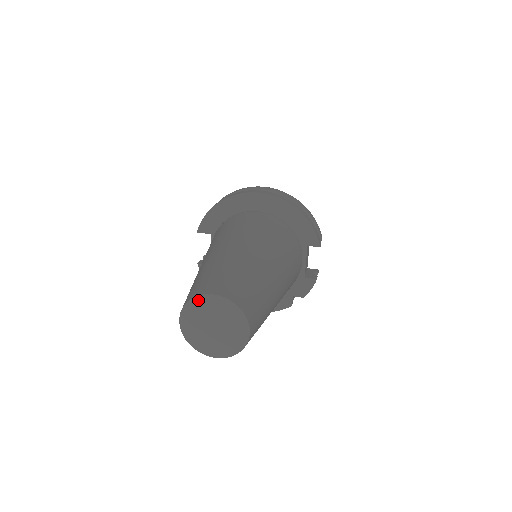
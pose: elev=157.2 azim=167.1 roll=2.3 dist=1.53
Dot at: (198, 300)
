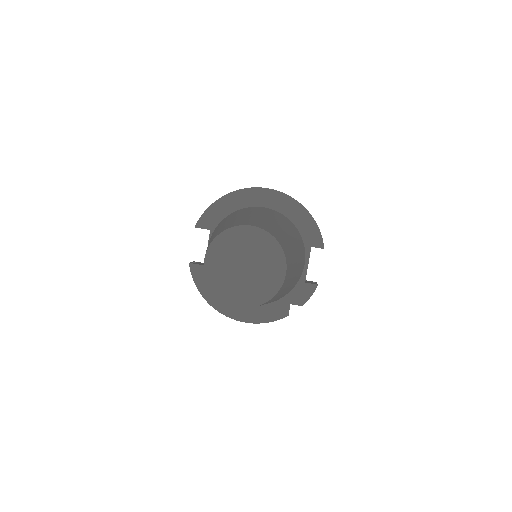
Dot at: (232, 232)
